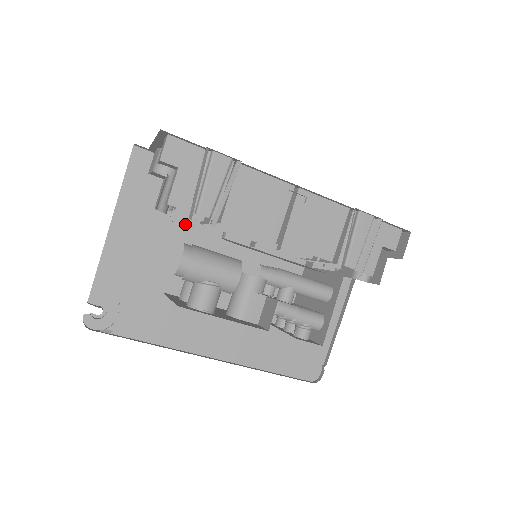
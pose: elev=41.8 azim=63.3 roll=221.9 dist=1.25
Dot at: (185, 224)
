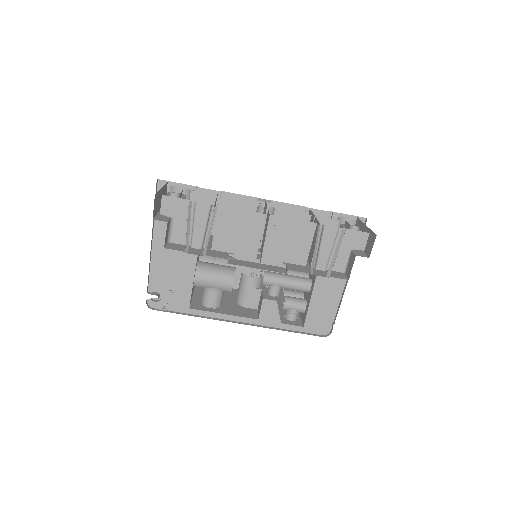
Dot at: occluded
